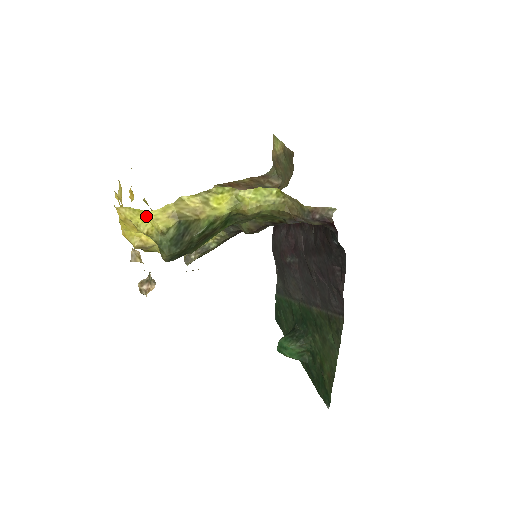
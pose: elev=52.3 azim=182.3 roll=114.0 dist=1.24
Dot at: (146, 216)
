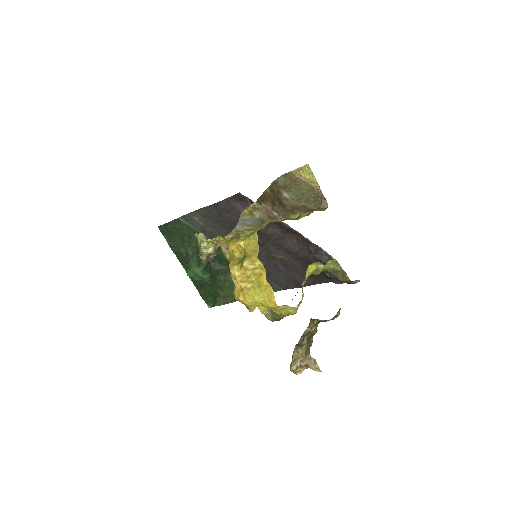
Dot at: (290, 307)
